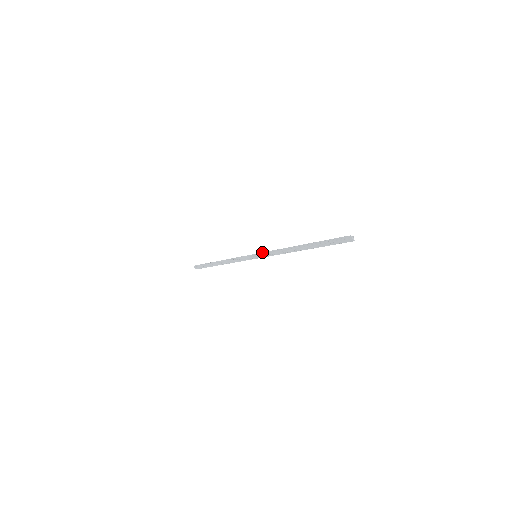
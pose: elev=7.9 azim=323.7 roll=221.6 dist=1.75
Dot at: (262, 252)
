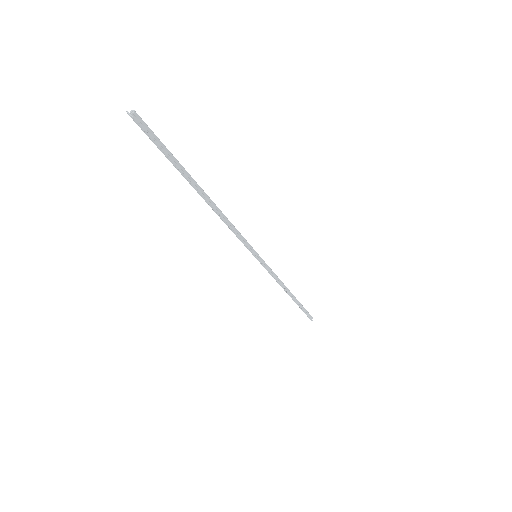
Dot at: occluded
